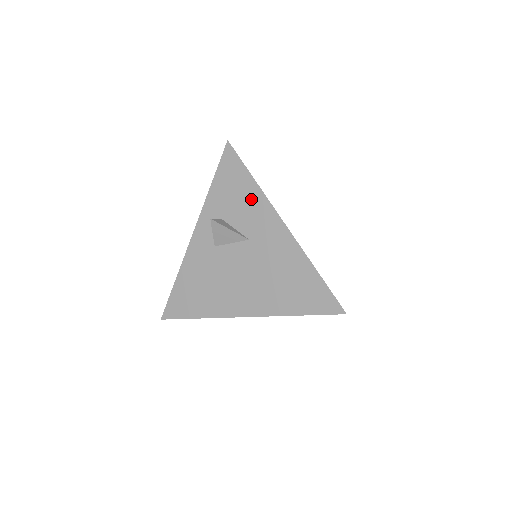
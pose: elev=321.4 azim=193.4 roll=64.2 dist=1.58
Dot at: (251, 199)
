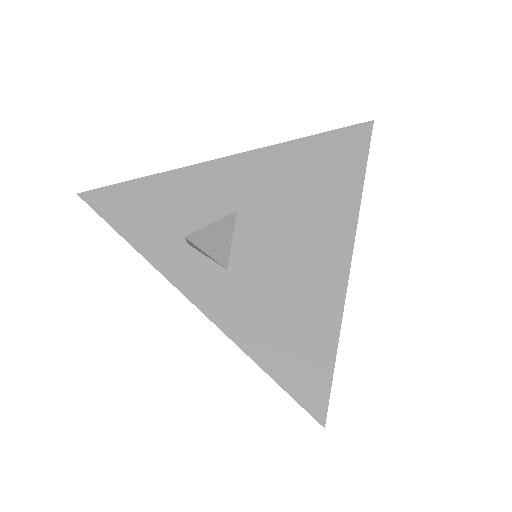
Dot at: (179, 188)
